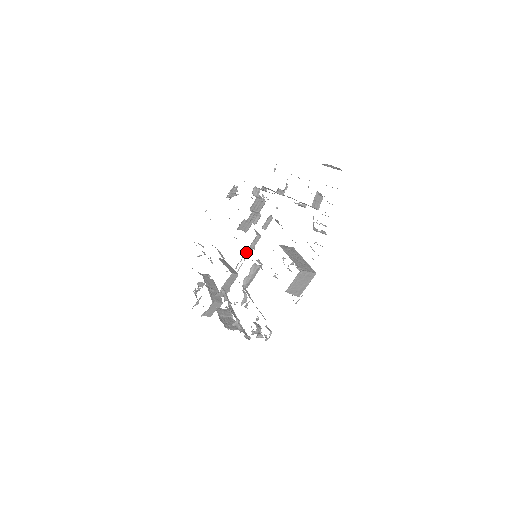
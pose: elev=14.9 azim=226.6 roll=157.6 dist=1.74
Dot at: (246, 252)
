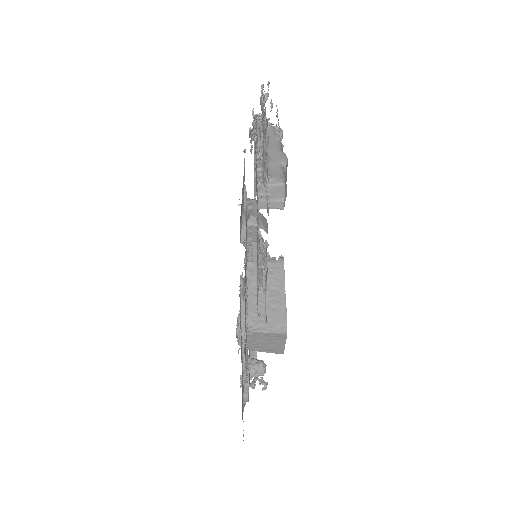
Dot at: (248, 245)
